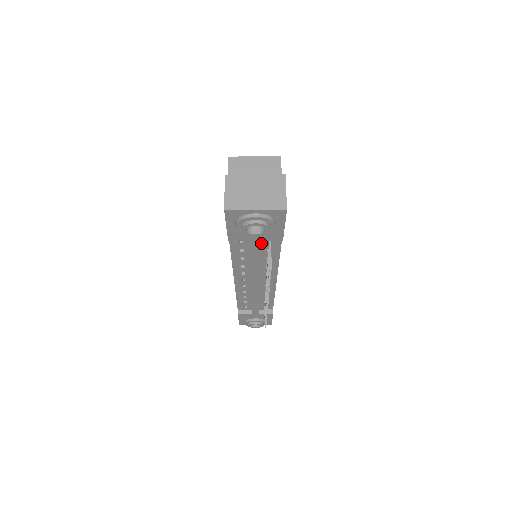
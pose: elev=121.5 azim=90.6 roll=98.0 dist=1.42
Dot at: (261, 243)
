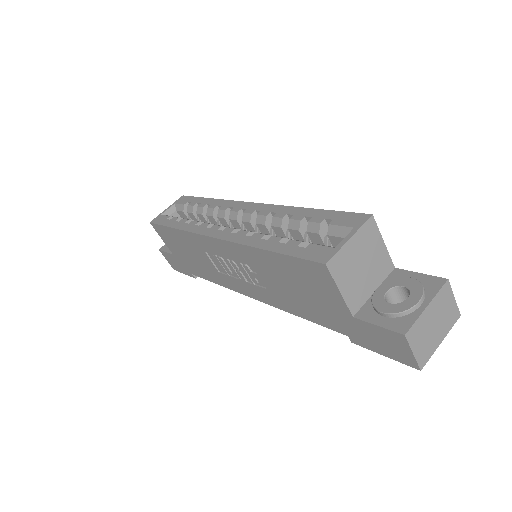
Dot at: occluded
